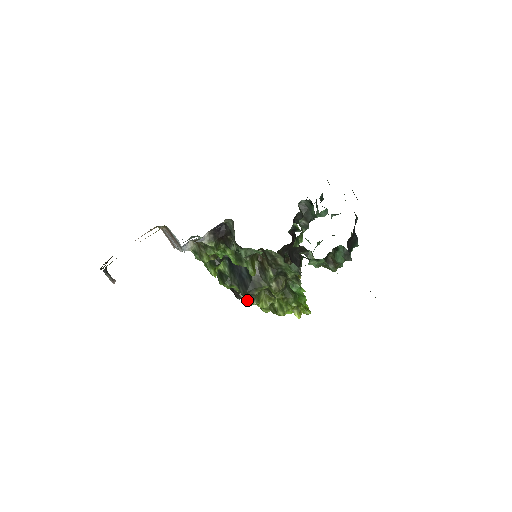
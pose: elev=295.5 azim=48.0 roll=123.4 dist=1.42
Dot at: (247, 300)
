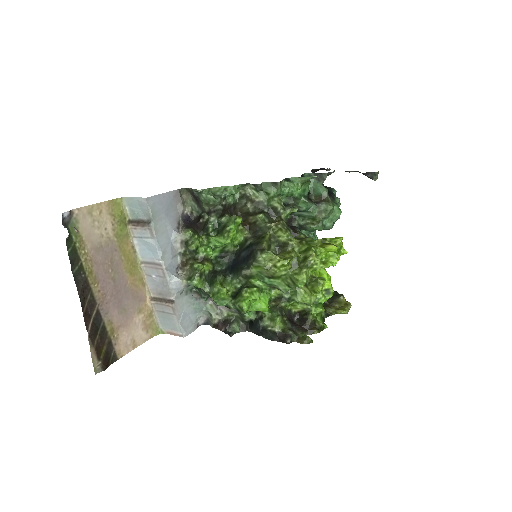
Dot at: (262, 260)
